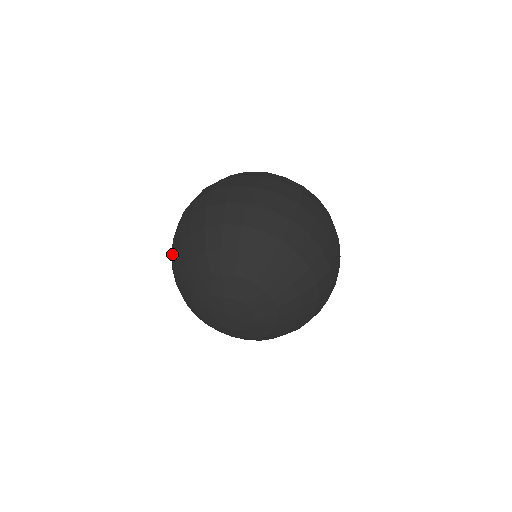
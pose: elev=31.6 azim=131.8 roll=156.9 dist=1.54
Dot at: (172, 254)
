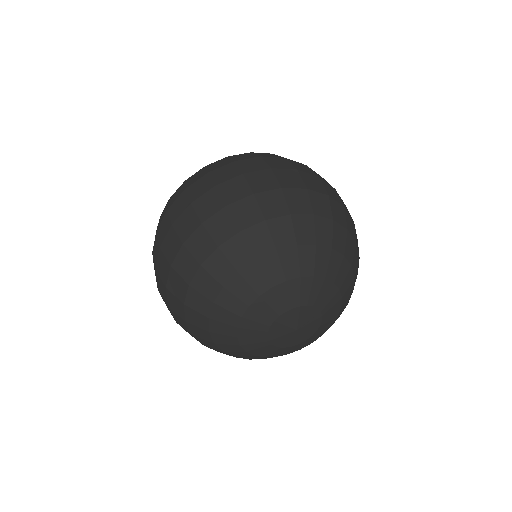
Dot at: (179, 321)
